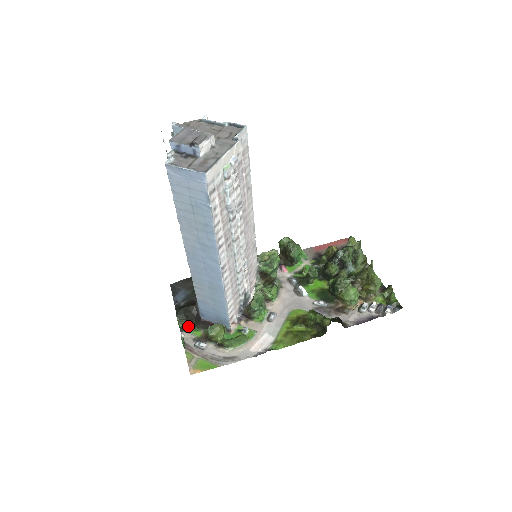
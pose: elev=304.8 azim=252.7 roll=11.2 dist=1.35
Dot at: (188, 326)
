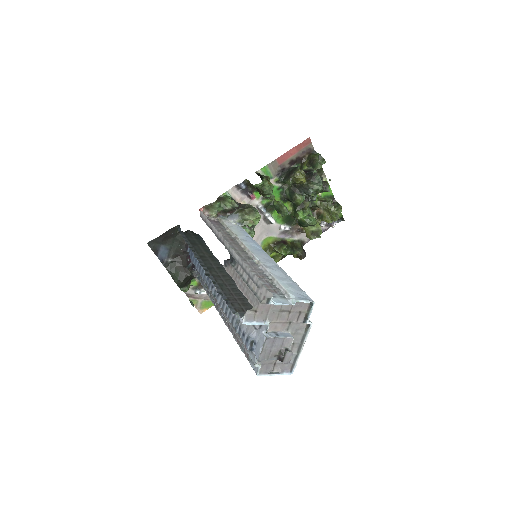
Dot at: occluded
